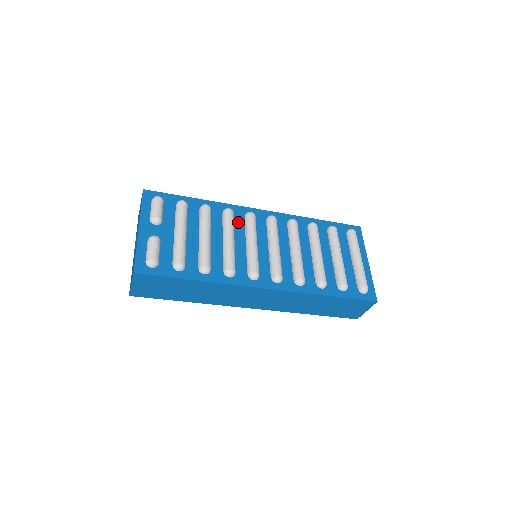
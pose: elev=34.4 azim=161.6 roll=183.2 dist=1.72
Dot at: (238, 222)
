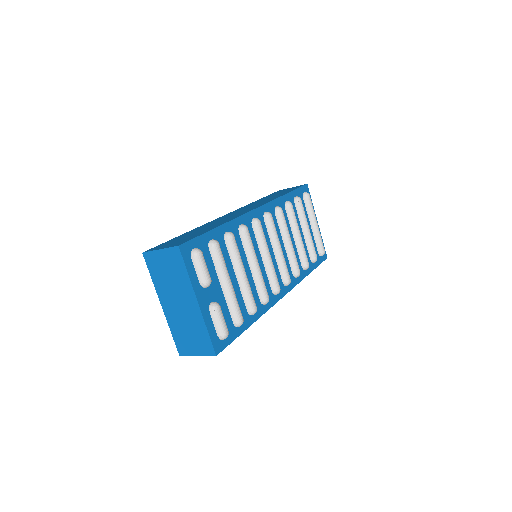
Dot at: (251, 236)
